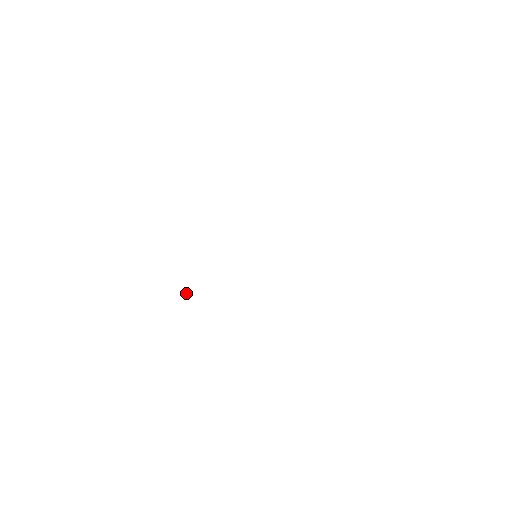
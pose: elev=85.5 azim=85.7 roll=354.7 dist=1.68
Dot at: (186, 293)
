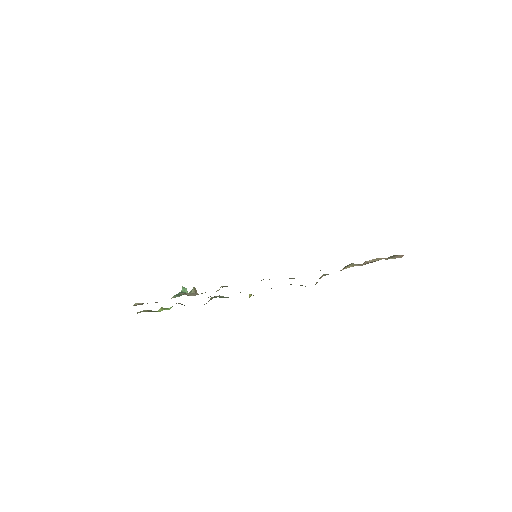
Dot at: (184, 291)
